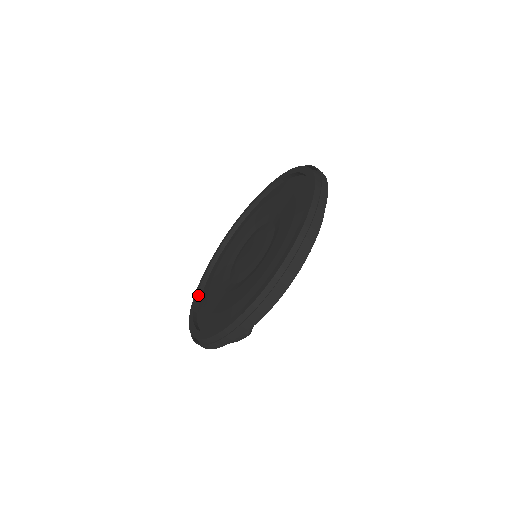
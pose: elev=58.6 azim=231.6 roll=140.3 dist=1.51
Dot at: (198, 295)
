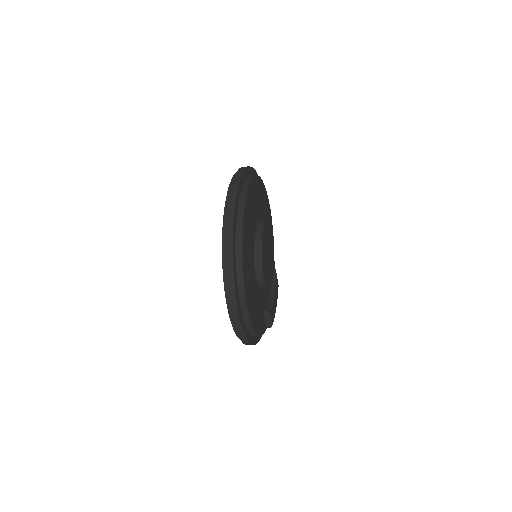
Dot at: occluded
